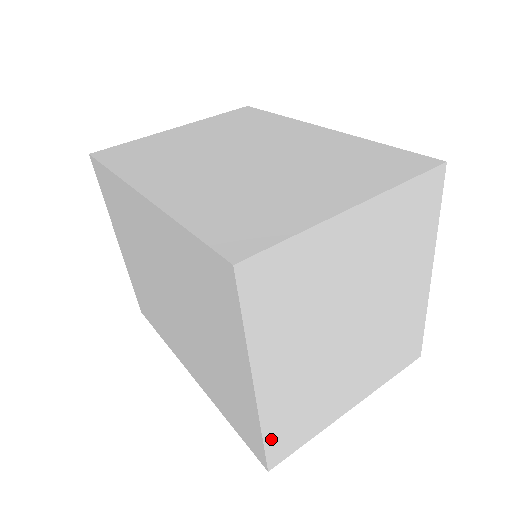
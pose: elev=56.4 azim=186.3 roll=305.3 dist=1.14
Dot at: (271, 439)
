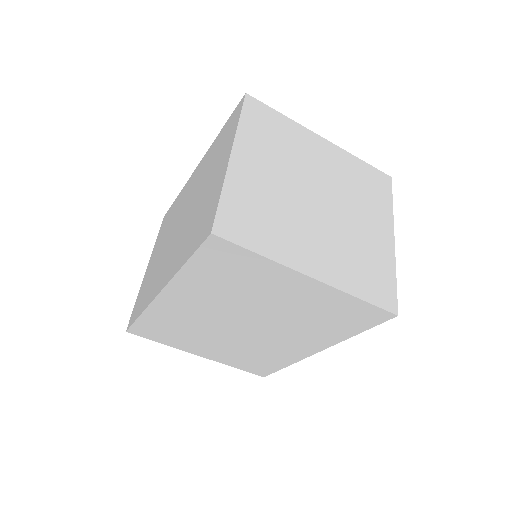
Dot at: (369, 296)
